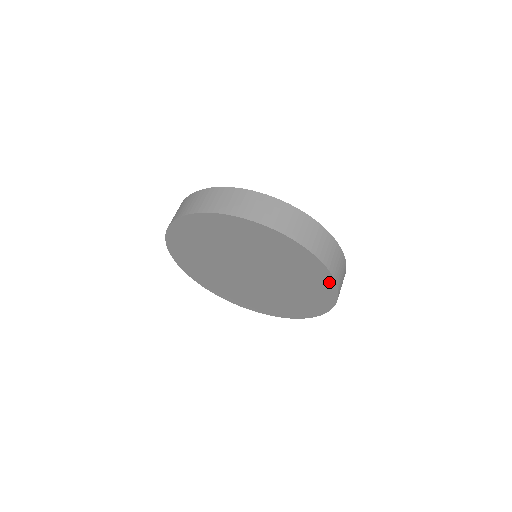
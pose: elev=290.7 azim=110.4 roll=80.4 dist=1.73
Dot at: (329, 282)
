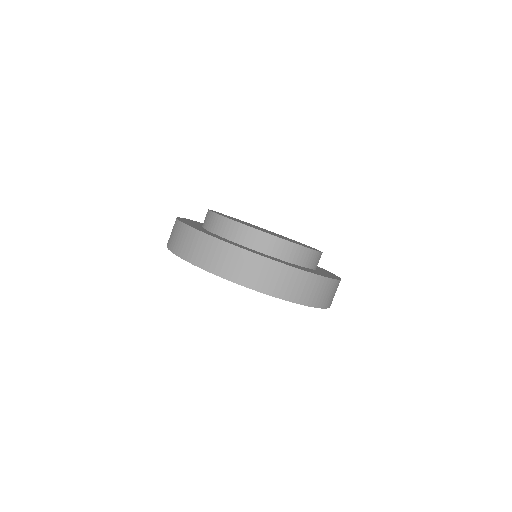
Dot at: occluded
